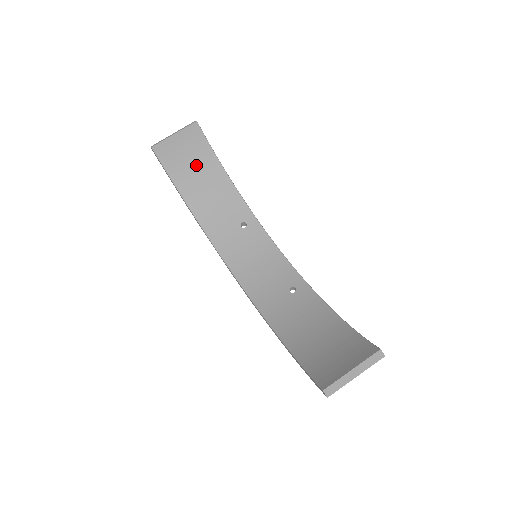
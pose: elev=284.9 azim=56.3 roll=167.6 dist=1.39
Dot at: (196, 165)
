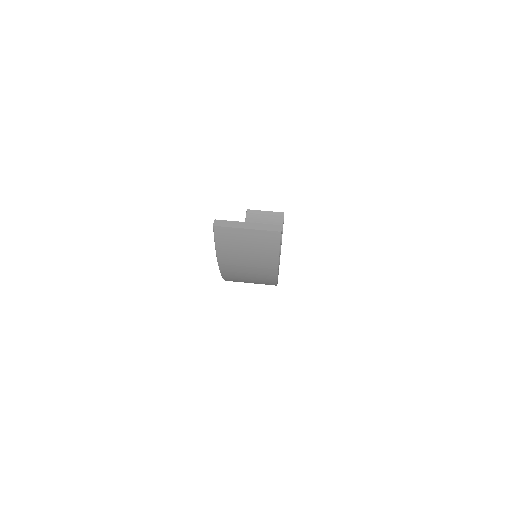
Dot at: occluded
